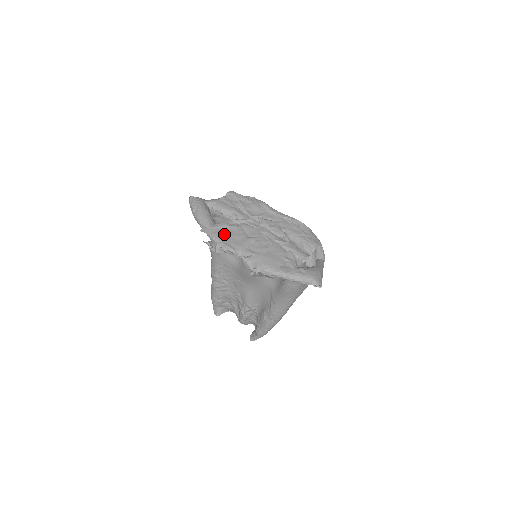
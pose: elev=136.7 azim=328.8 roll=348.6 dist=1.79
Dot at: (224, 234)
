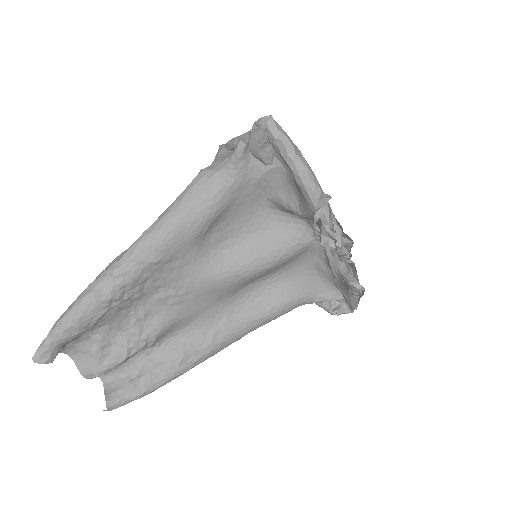
Dot at: occluded
